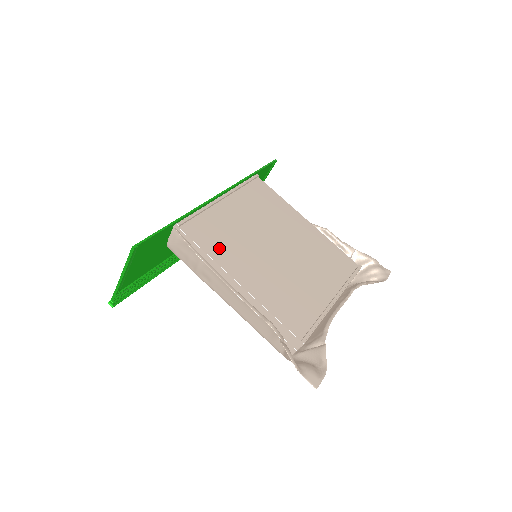
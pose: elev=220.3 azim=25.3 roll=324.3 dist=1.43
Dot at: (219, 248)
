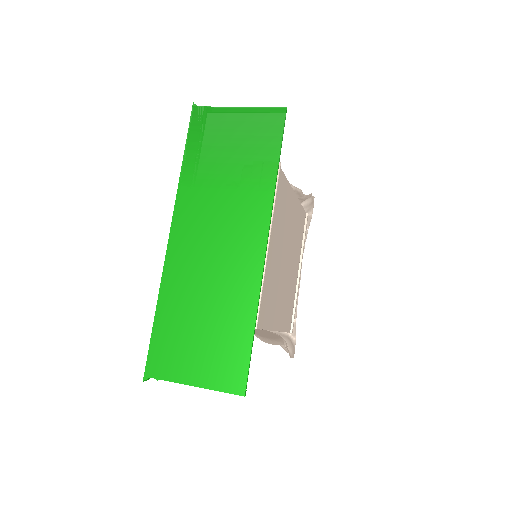
Dot at: (269, 312)
